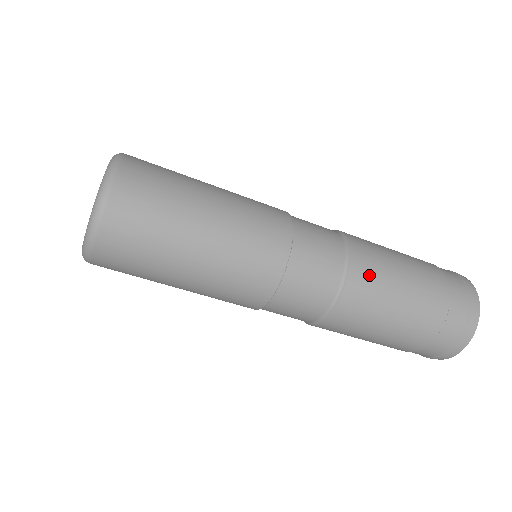
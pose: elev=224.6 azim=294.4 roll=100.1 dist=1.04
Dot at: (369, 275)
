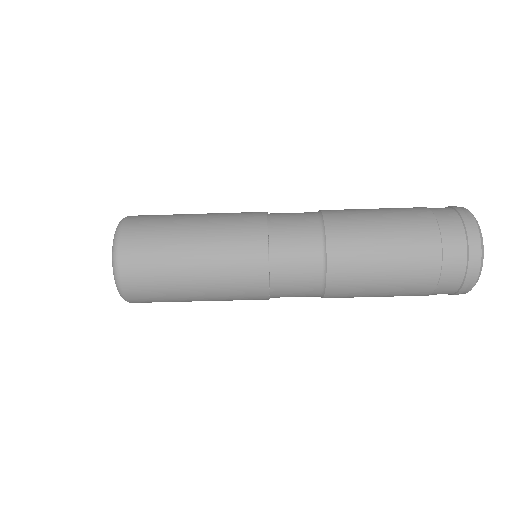
Dot at: (346, 231)
